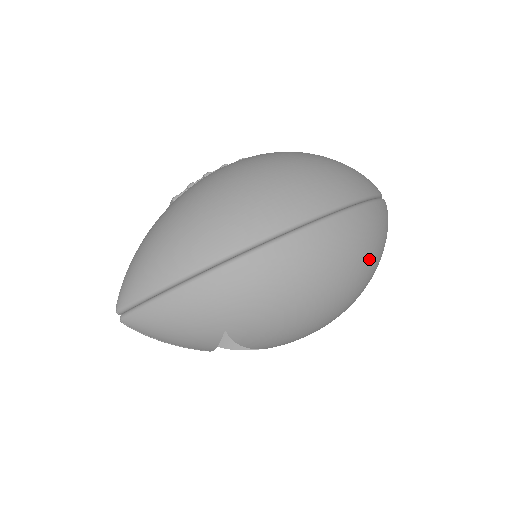
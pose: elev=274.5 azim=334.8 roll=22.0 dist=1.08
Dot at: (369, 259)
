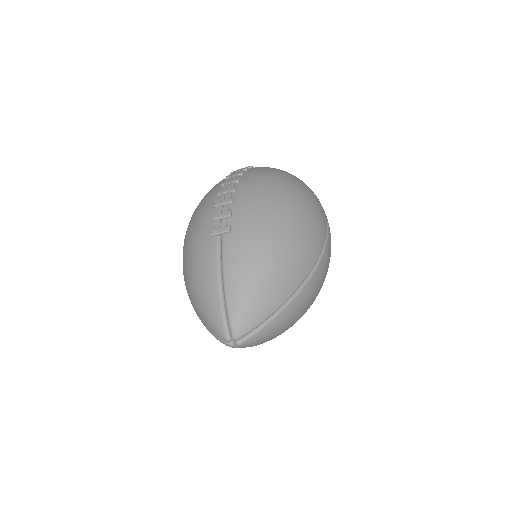
Dot at: occluded
